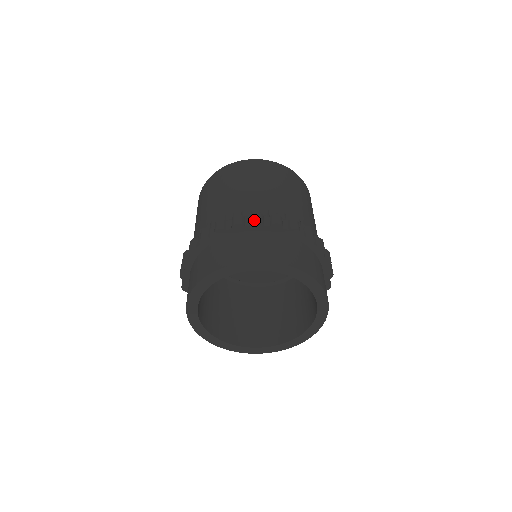
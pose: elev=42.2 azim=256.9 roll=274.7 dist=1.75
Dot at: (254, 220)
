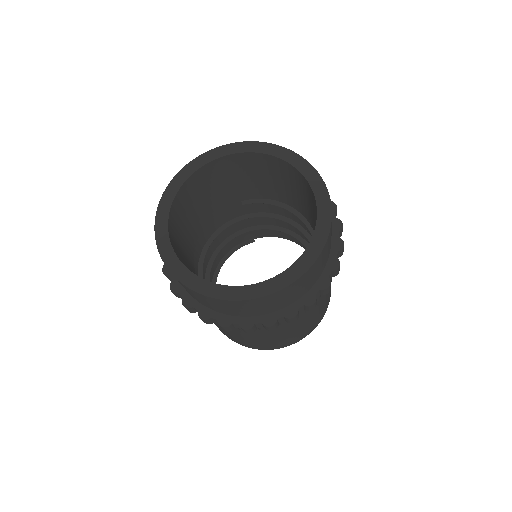
Dot at: occluded
